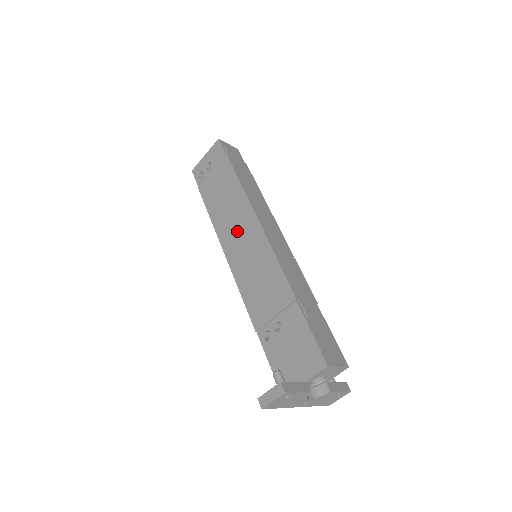
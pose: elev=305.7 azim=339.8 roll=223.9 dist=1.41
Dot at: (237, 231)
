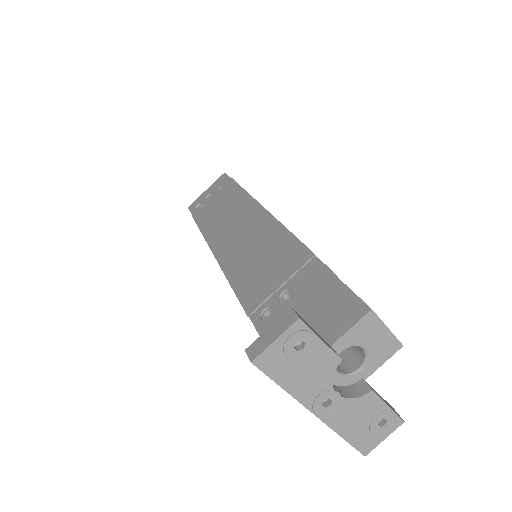
Dot at: (235, 228)
